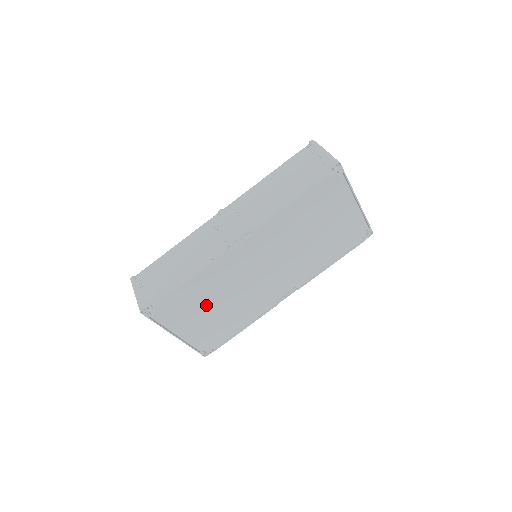
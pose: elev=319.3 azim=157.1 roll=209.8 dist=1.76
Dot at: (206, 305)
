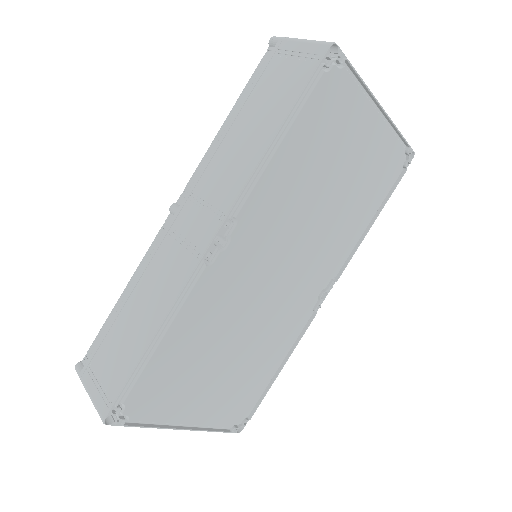
Dot at: (209, 364)
